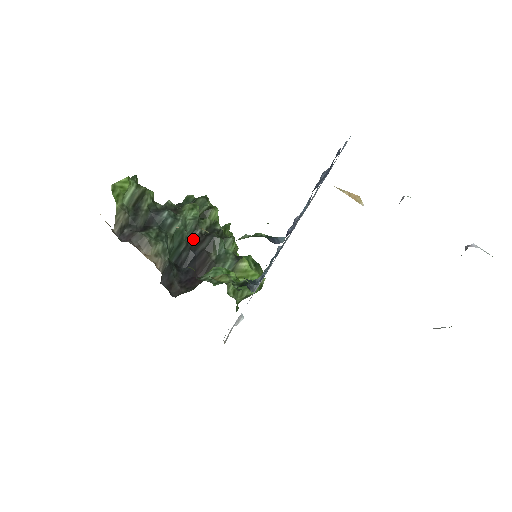
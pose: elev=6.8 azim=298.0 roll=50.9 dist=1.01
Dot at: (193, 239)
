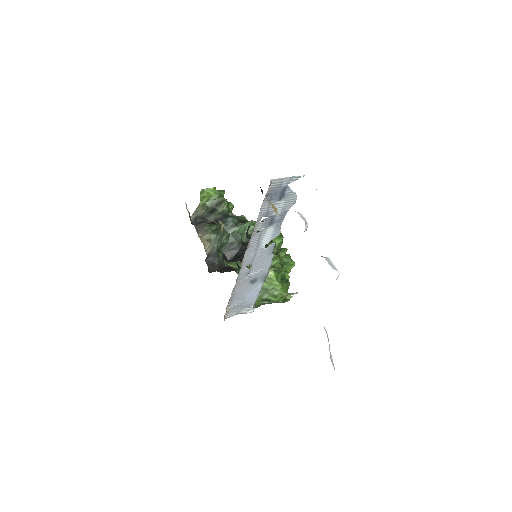
Dot at: (246, 245)
